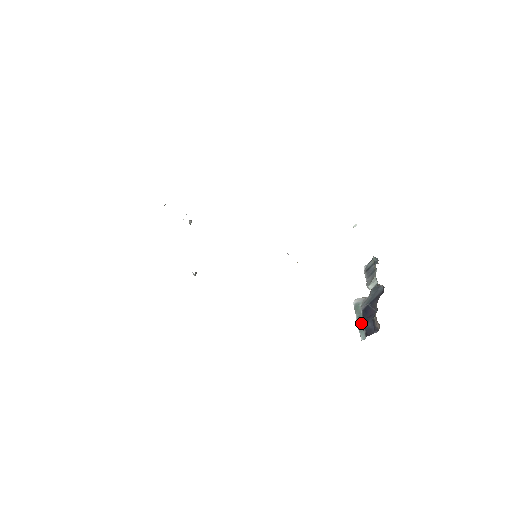
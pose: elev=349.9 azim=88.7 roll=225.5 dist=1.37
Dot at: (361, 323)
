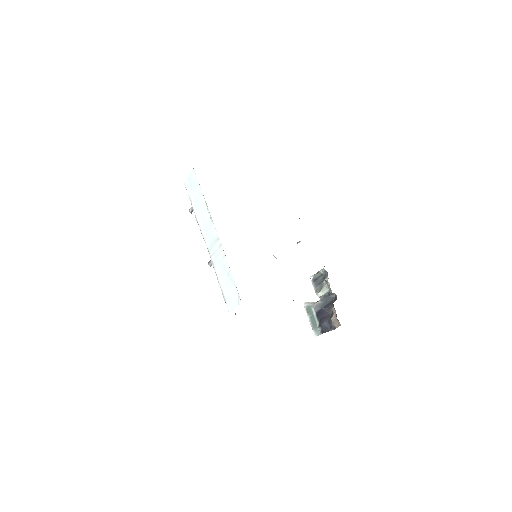
Dot at: (315, 322)
